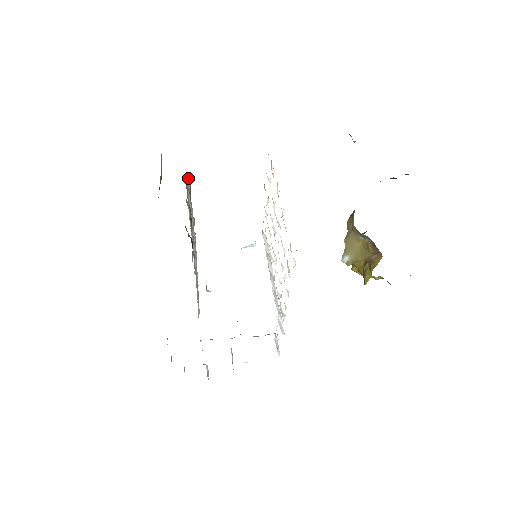
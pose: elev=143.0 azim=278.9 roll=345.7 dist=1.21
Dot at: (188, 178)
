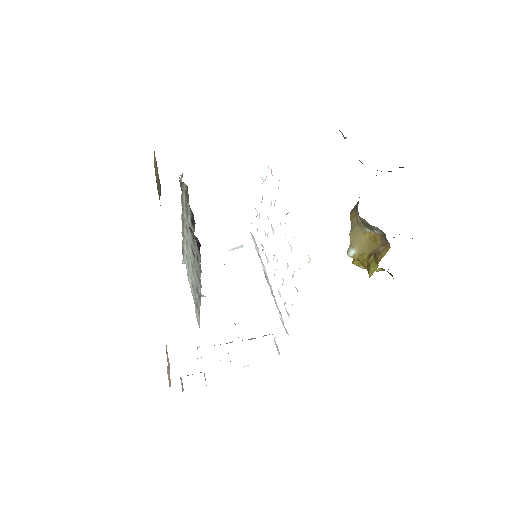
Dot at: (180, 180)
